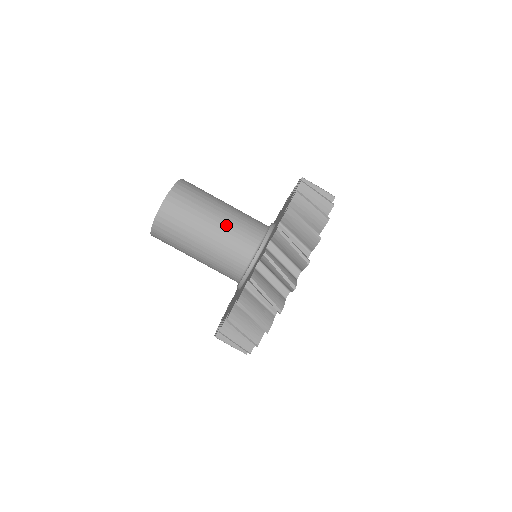
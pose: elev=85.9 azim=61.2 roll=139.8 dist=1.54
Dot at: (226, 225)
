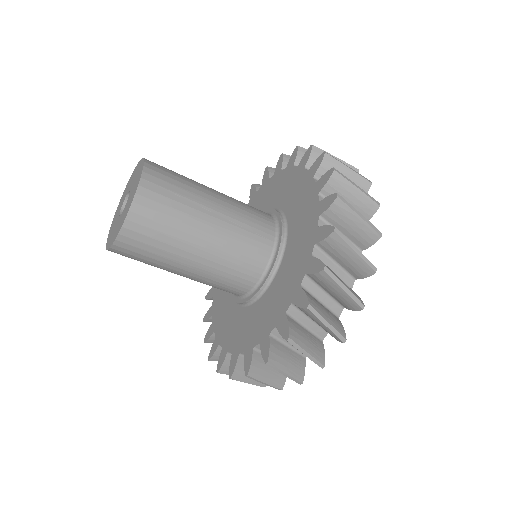
Dot at: (203, 276)
